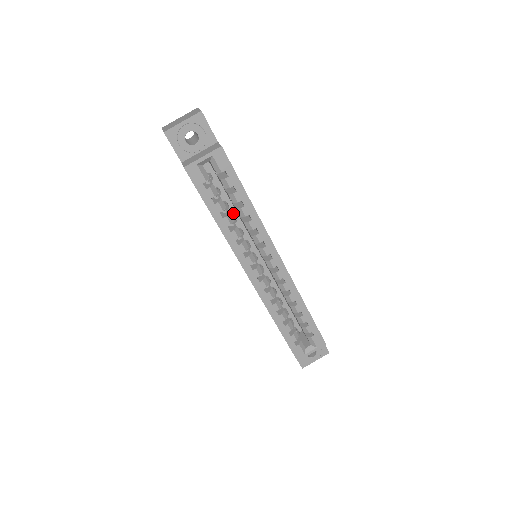
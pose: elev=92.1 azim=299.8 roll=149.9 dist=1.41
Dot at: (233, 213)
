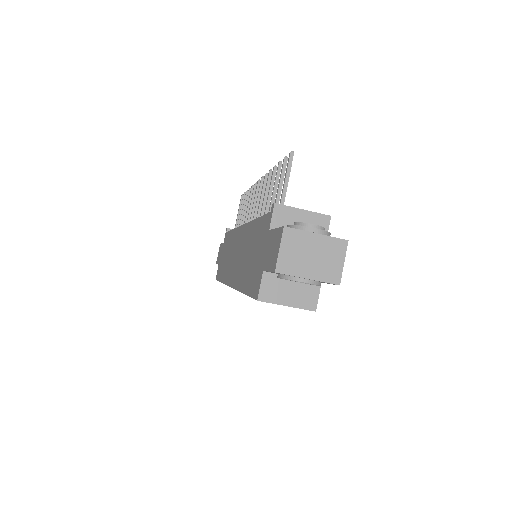
Dot at: occluded
